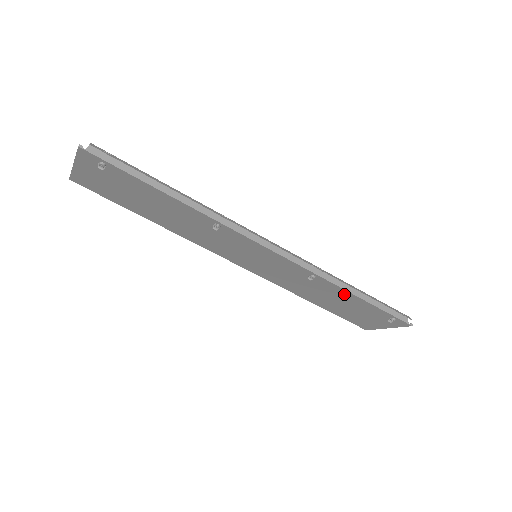
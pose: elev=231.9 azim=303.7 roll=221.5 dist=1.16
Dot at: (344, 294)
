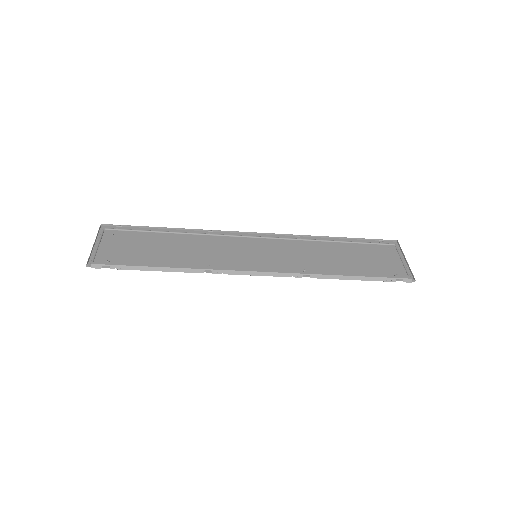
Dot at: (340, 272)
